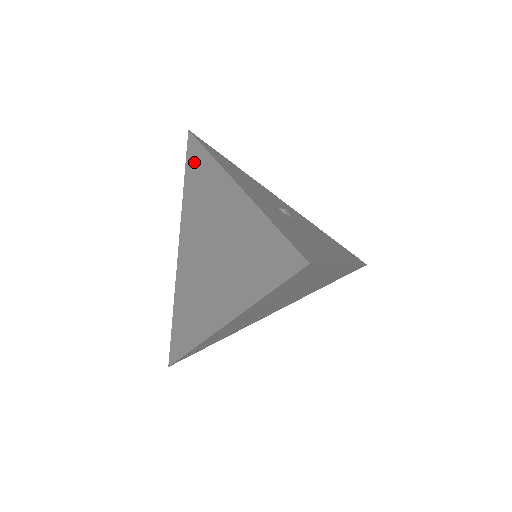
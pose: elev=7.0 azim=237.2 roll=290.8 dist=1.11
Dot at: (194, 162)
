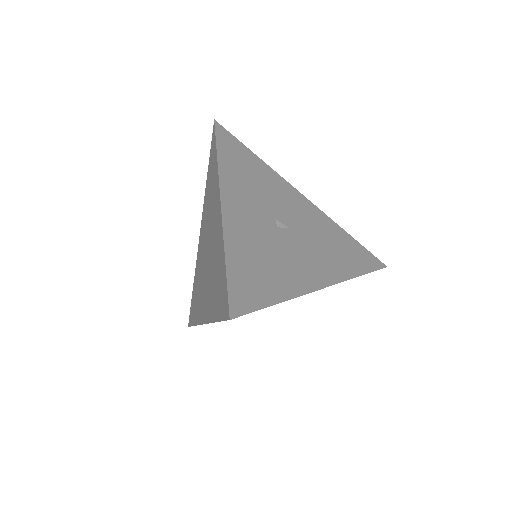
Dot at: (212, 157)
